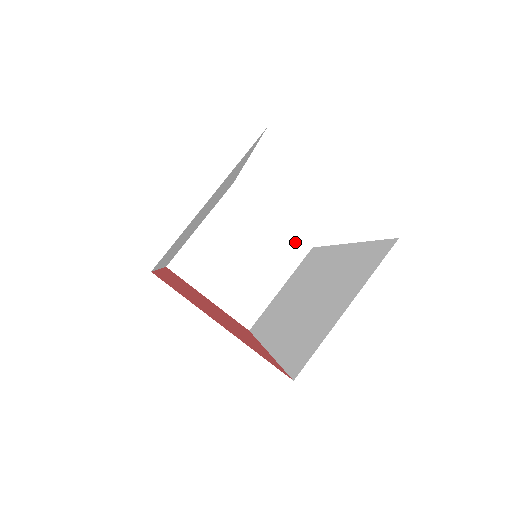
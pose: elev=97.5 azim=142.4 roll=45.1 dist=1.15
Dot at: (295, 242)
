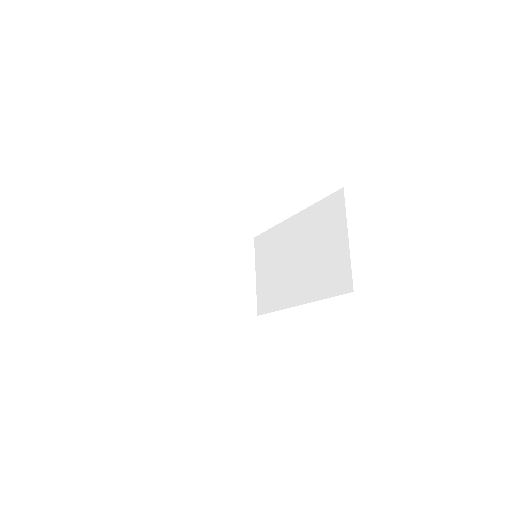
Dot at: (243, 241)
